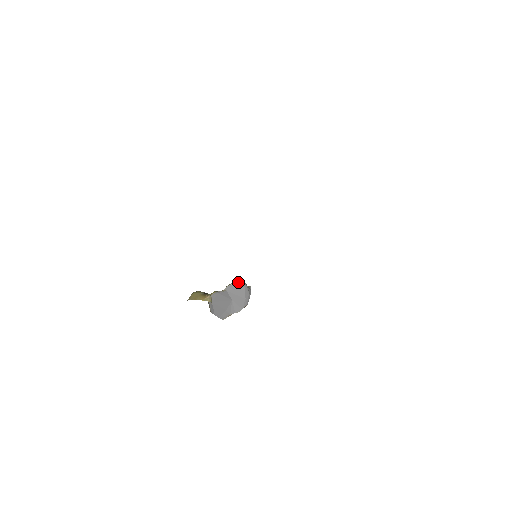
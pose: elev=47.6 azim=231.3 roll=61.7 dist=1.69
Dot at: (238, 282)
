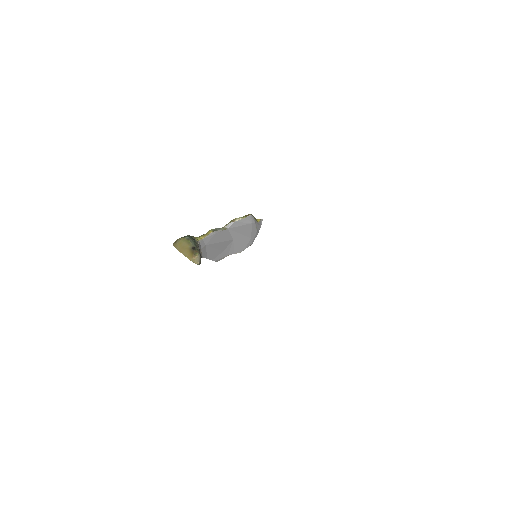
Dot at: (245, 218)
